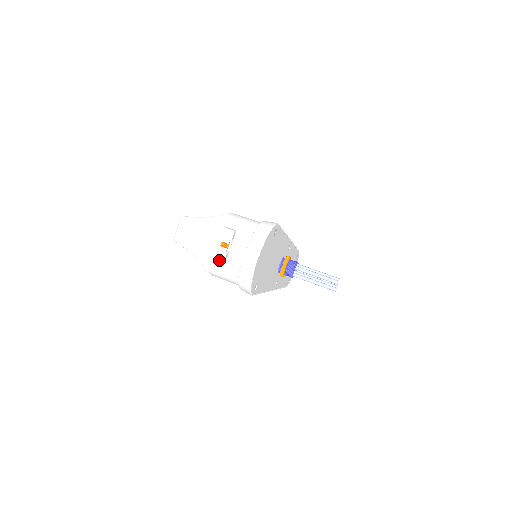
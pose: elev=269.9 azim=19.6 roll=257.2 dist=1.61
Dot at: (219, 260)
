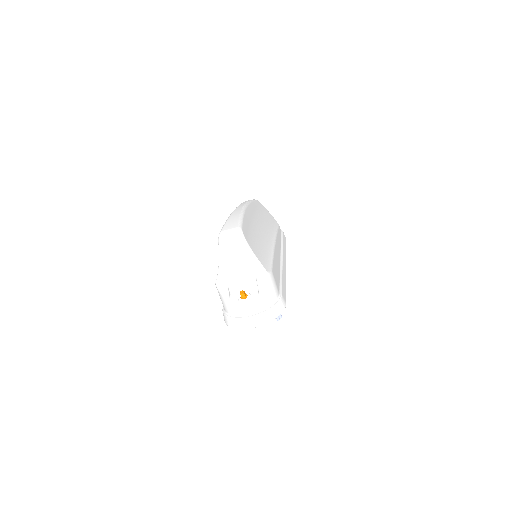
Dot at: (230, 289)
